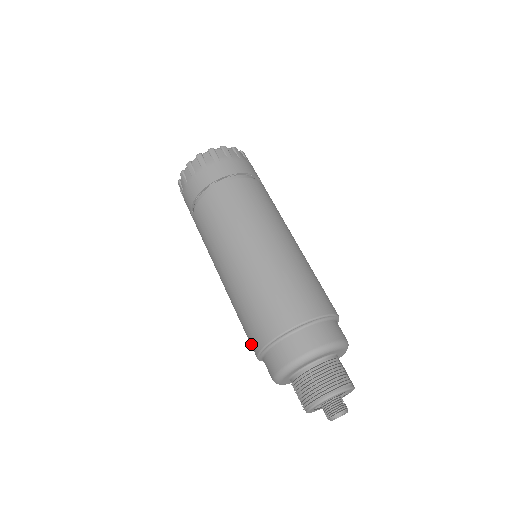
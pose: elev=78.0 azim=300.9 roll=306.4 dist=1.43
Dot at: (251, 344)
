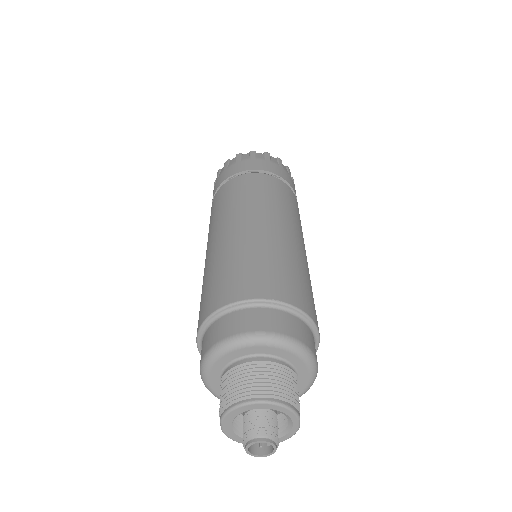
Dot at: (200, 315)
